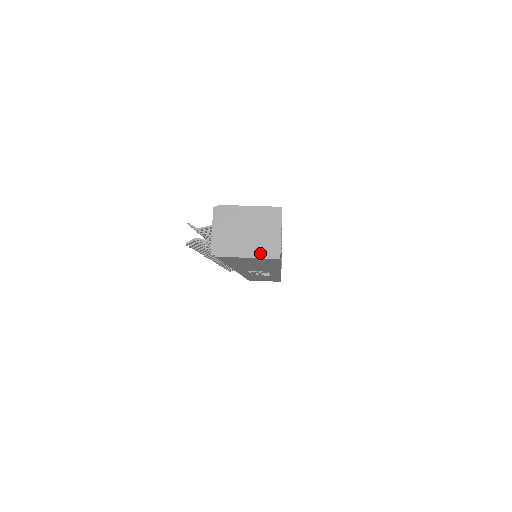
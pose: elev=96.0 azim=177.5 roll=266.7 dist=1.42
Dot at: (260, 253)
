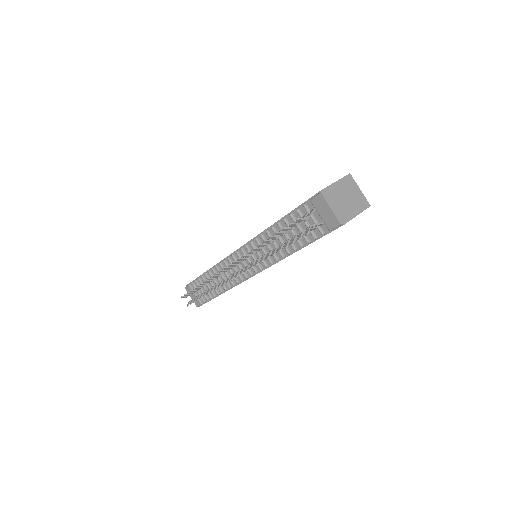
Dot at: (361, 208)
